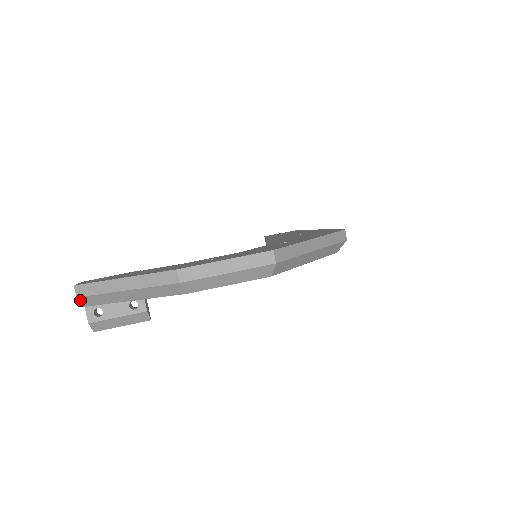
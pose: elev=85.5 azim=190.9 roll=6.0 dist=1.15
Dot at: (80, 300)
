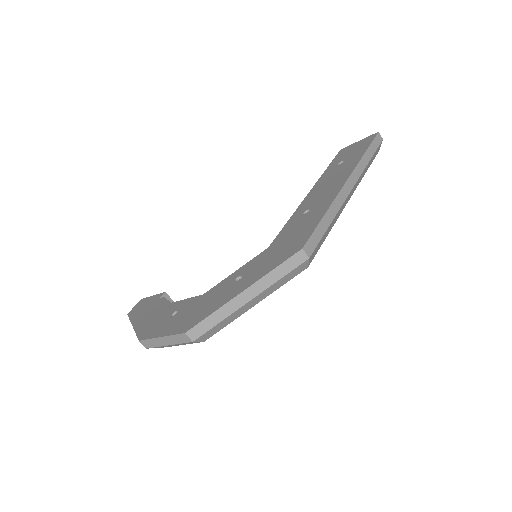
Dot at: occluded
